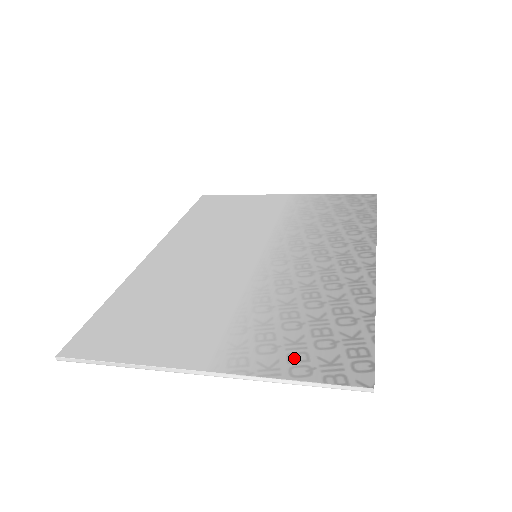
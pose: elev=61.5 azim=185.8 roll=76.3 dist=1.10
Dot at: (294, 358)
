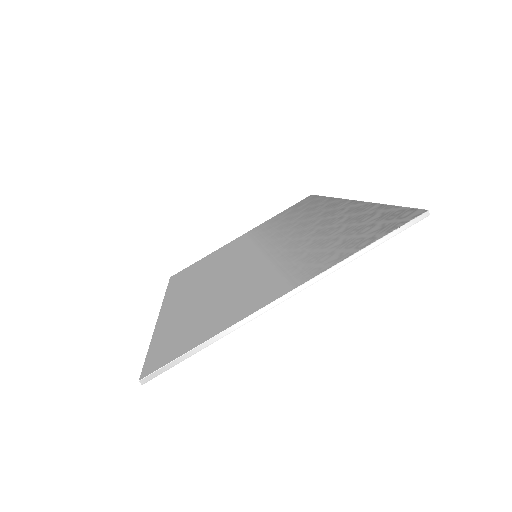
Dot at: (352, 244)
